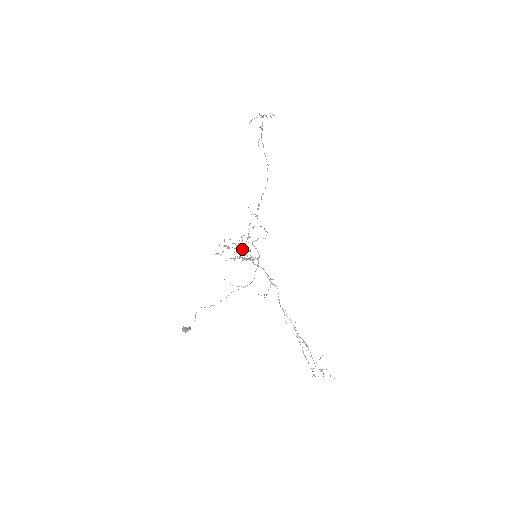
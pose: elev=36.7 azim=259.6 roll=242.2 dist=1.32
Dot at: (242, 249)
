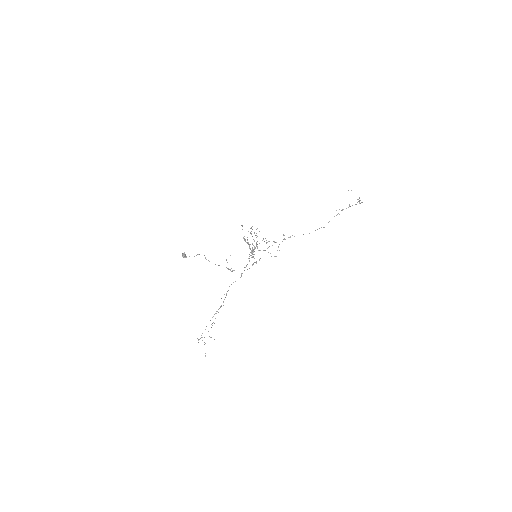
Dot at: occluded
